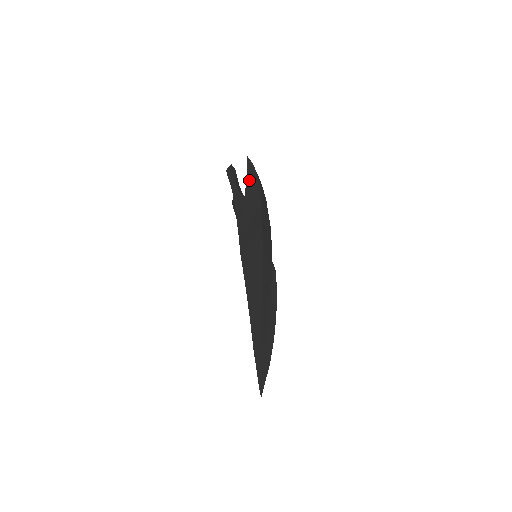
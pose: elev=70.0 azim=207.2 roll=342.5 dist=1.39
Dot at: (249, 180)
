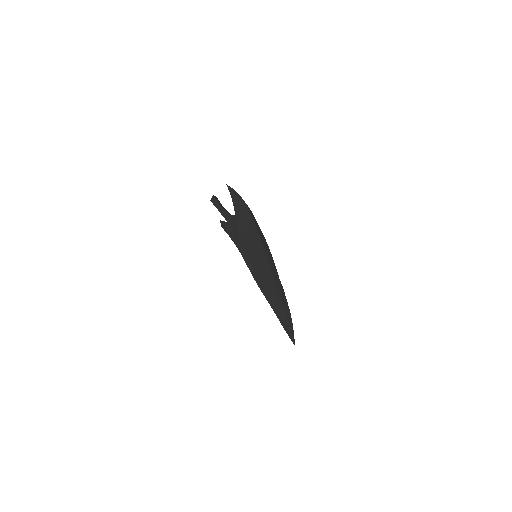
Dot at: (235, 201)
